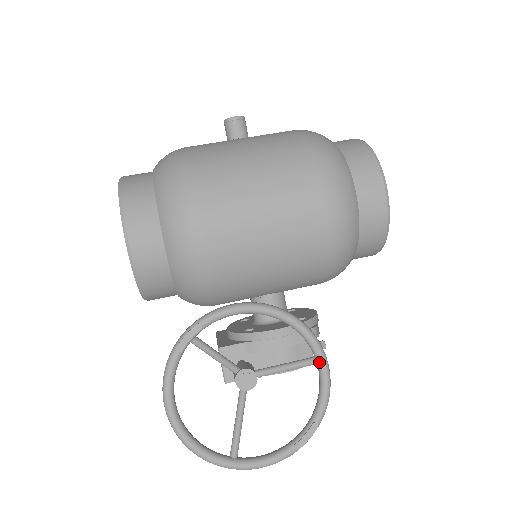
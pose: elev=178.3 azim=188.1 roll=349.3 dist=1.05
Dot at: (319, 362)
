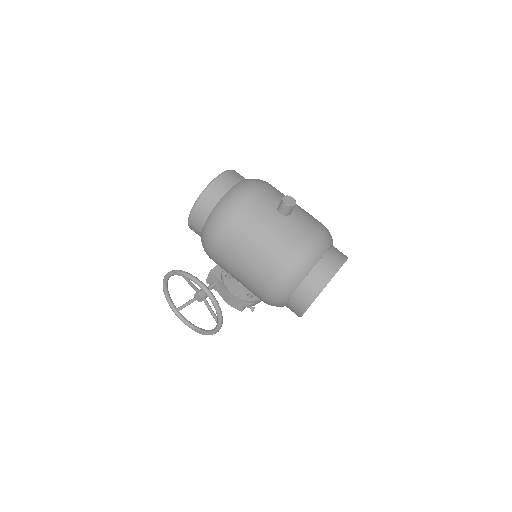
Dot at: (217, 325)
